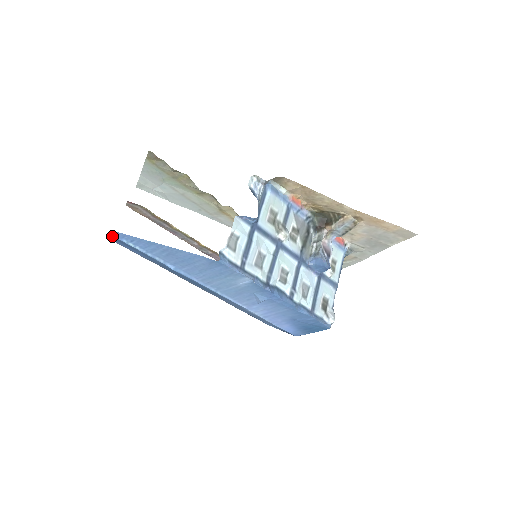
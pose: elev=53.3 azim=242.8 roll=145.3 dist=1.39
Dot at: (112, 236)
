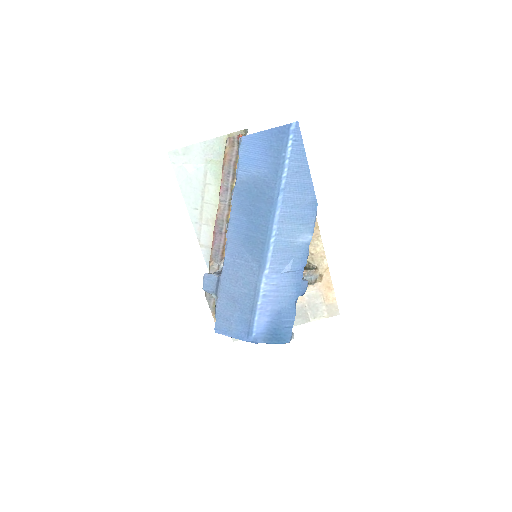
Dot at: (285, 126)
